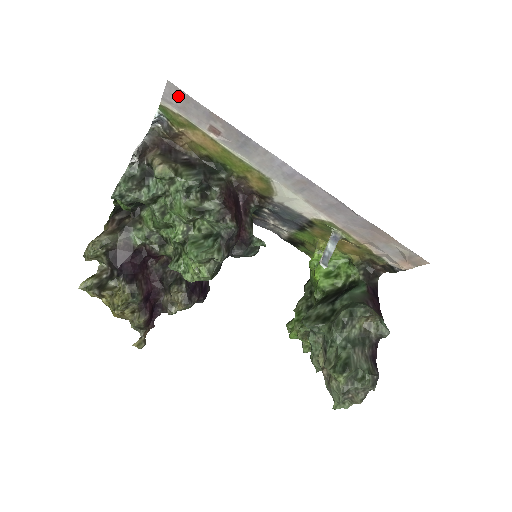
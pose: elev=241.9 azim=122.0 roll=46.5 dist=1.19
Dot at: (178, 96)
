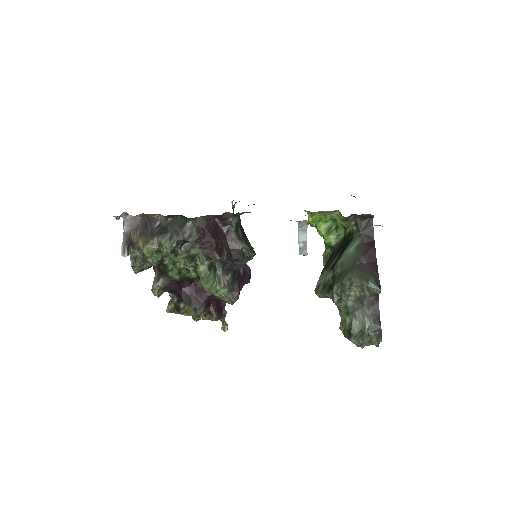
Dot at: occluded
